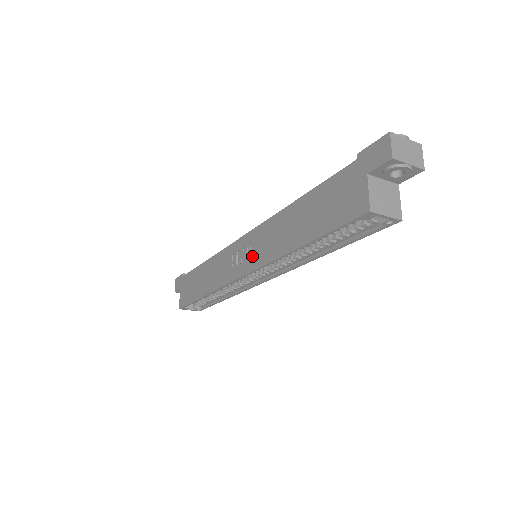
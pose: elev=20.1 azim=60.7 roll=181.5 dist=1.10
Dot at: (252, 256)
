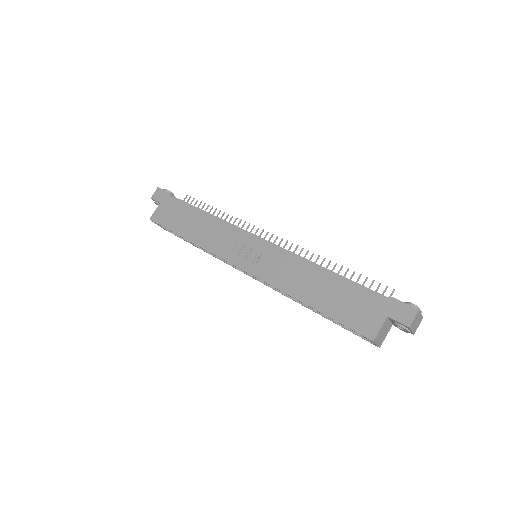
Dot at: (259, 263)
